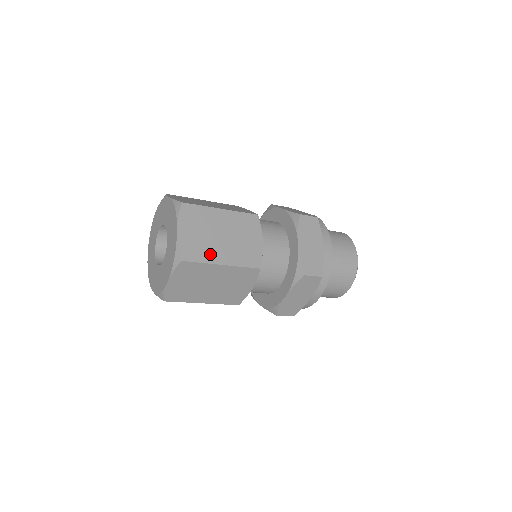
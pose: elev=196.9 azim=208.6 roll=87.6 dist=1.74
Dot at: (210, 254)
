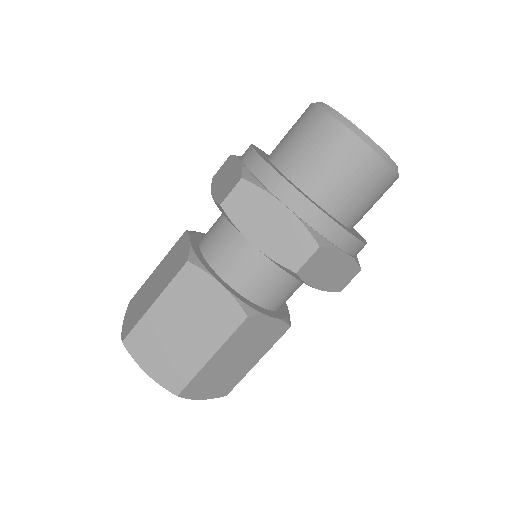
Dot at: (191, 361)
